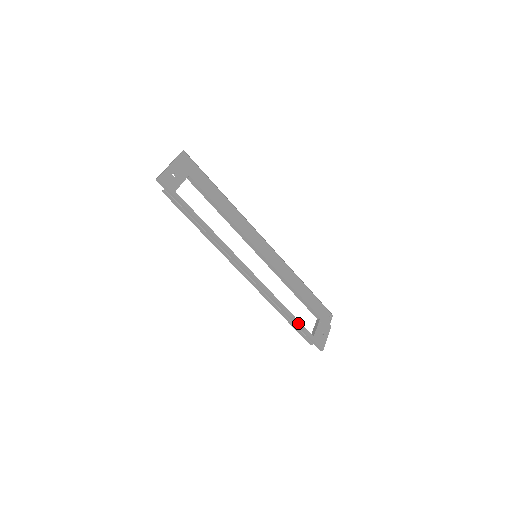
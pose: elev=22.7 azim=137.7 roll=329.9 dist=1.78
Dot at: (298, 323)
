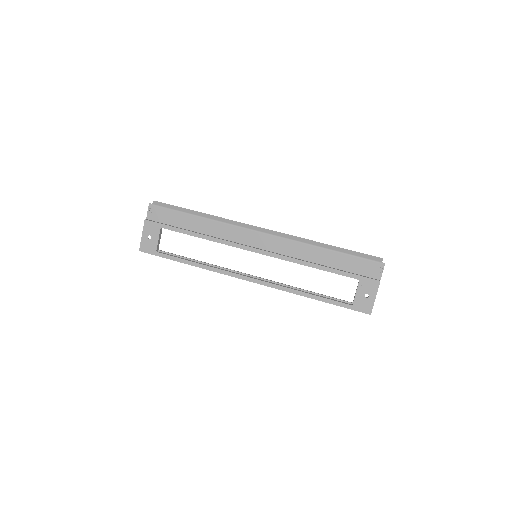
Dot at: (326, 301)
